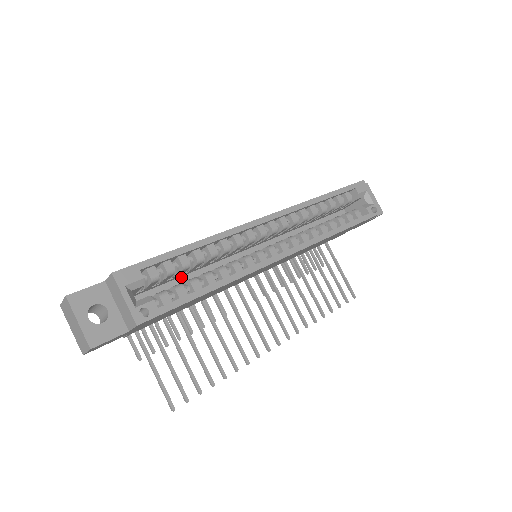
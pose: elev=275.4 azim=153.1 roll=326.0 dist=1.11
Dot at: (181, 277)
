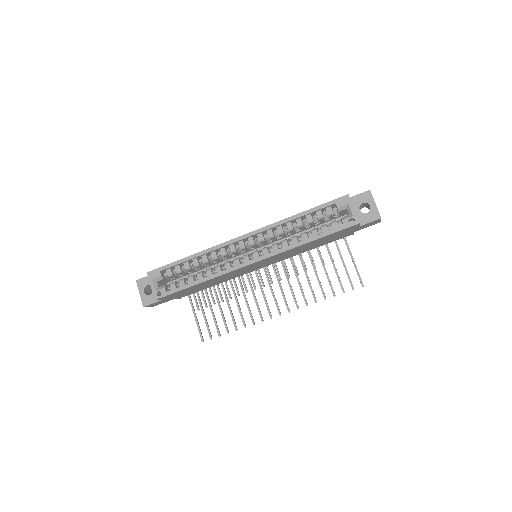
Dot at: (201, 270)
